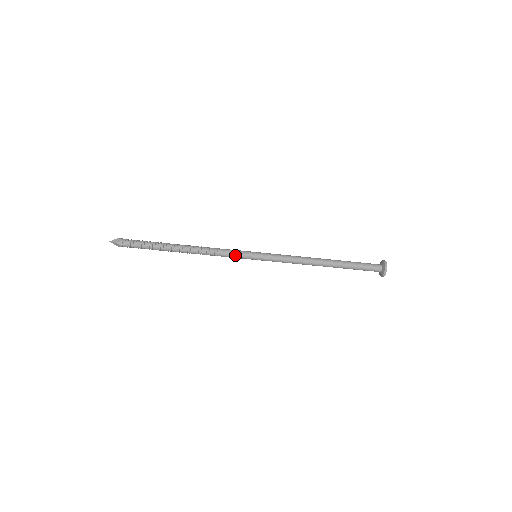
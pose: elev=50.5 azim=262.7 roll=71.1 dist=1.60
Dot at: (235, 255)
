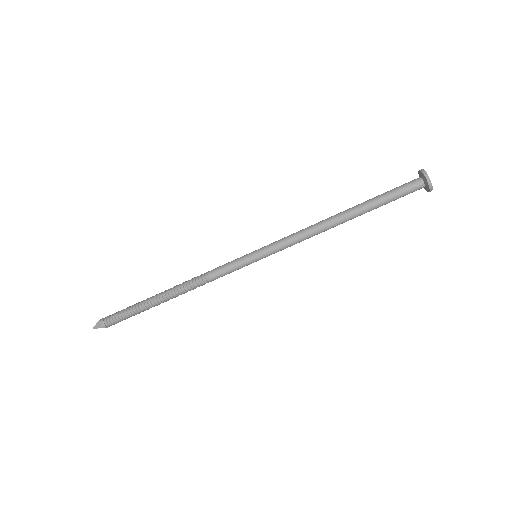
Dot at: (228, 264)
